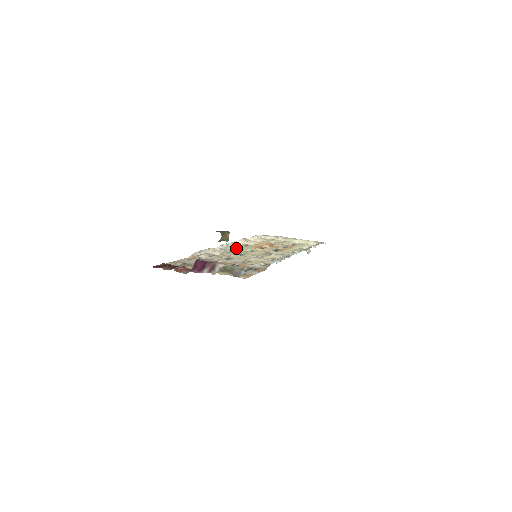
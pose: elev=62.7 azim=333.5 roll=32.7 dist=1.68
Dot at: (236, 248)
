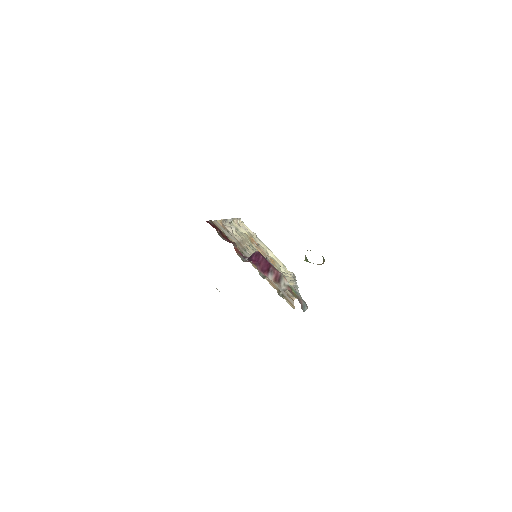
Dot at: (237, 229)
